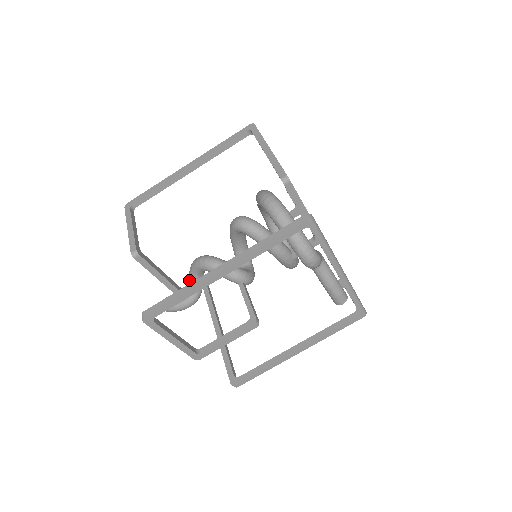
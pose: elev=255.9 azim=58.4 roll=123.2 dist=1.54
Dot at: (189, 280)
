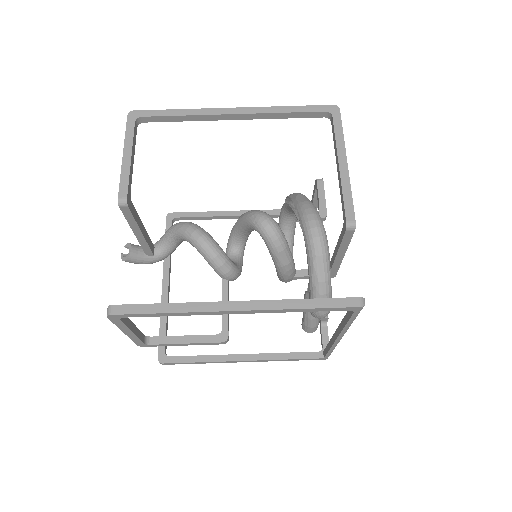
Dot at: (165, 237)
